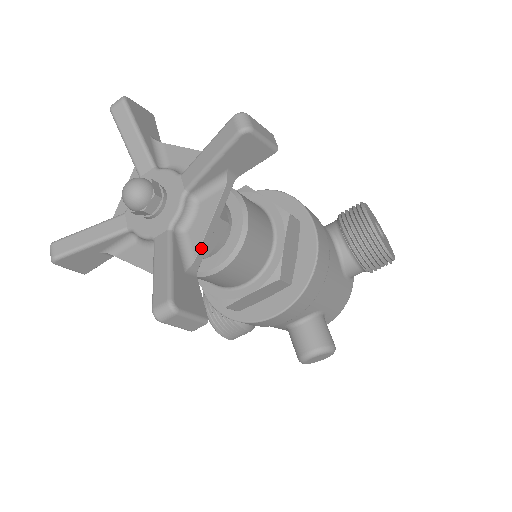
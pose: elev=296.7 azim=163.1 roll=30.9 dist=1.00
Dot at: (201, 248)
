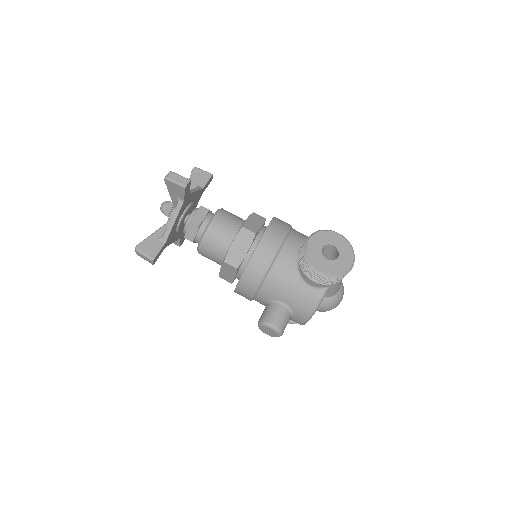
Dot at: (167, 231)
